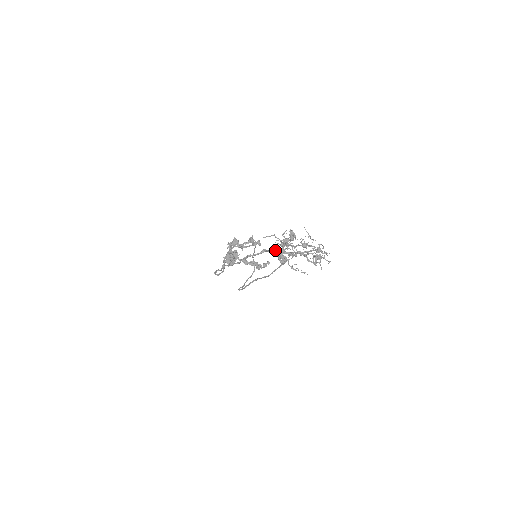
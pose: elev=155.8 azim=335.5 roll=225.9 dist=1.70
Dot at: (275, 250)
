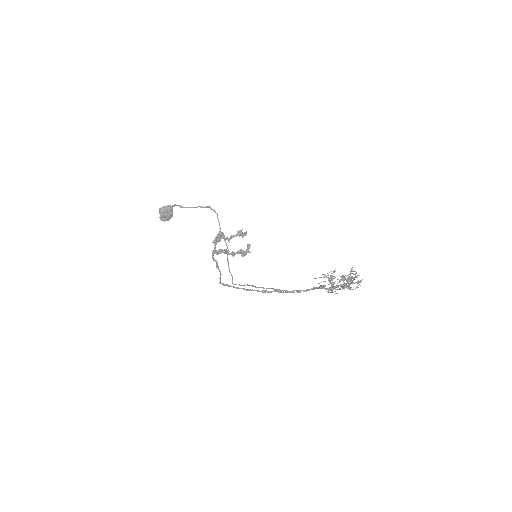
Dot at: (326, 289)
